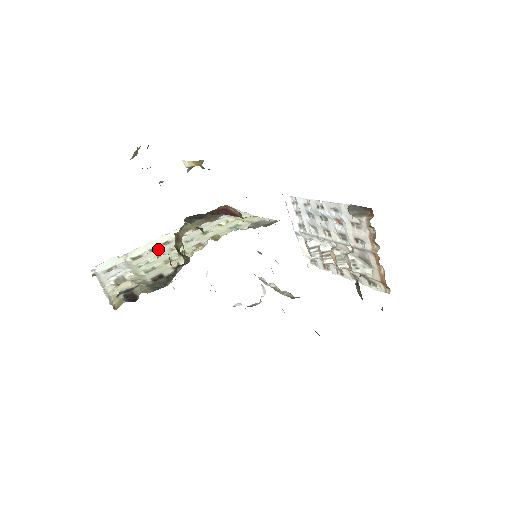
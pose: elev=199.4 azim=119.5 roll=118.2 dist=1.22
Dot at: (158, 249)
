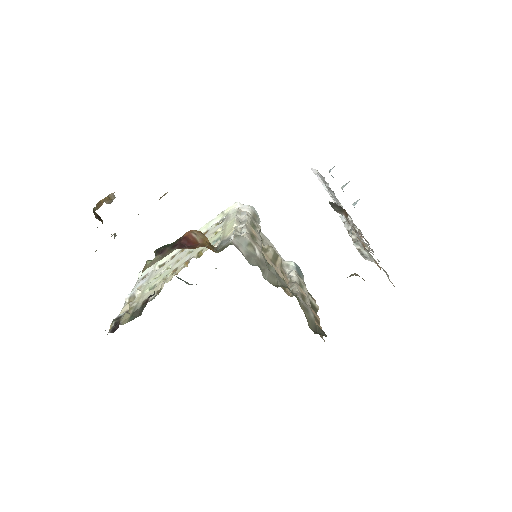
Dot at: (173, 258)
